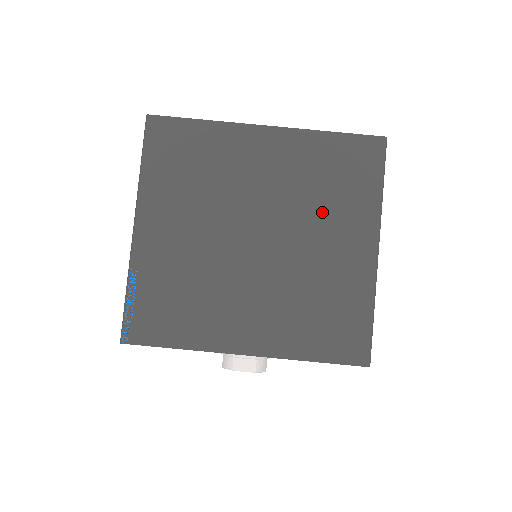
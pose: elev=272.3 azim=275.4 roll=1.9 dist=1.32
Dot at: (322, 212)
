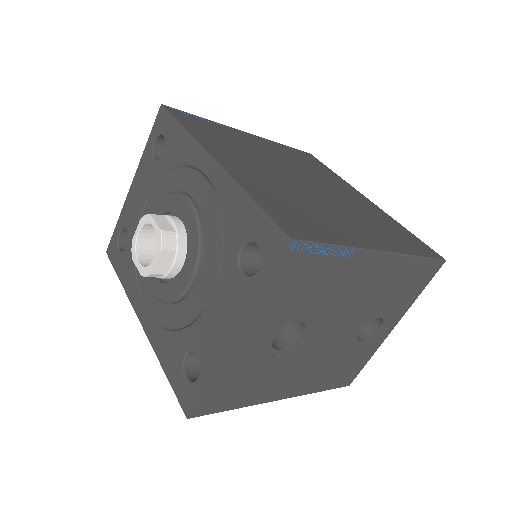
Dot at: (362, 219)
